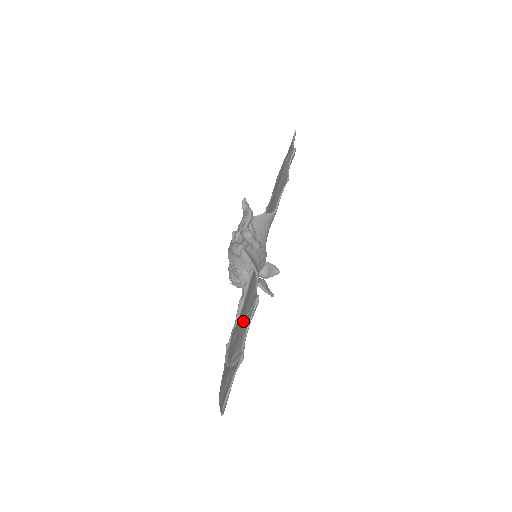
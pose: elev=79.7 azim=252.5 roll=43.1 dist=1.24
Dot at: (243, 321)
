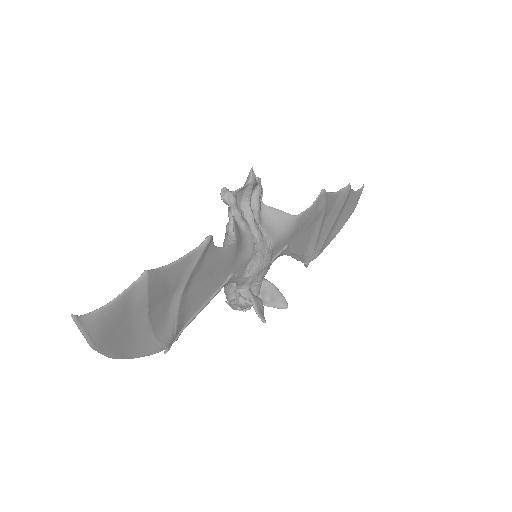
Dot at: occluded
